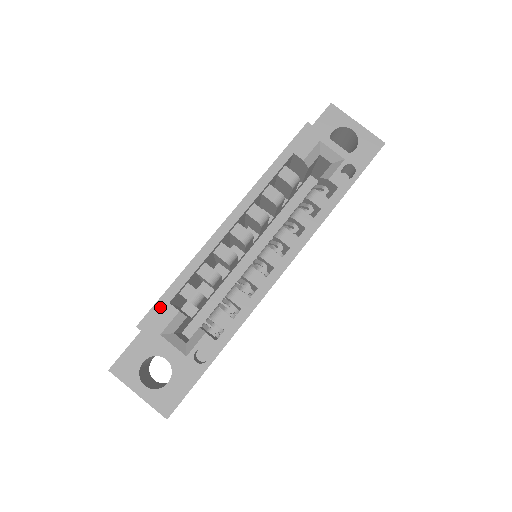
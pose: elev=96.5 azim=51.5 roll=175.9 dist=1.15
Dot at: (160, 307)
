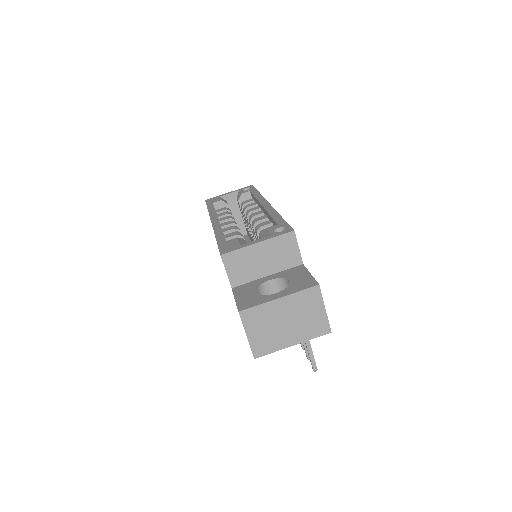
Dot at: (223, 245)
